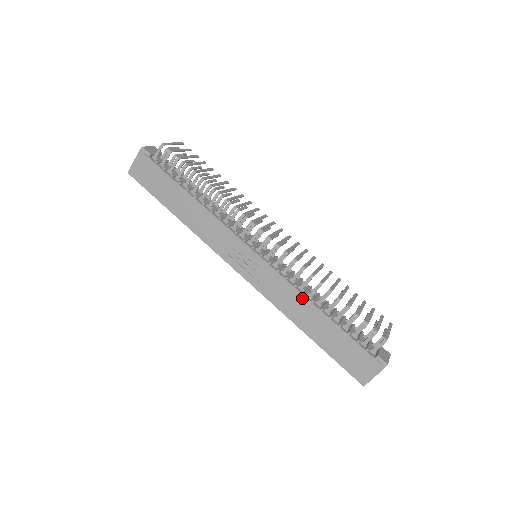
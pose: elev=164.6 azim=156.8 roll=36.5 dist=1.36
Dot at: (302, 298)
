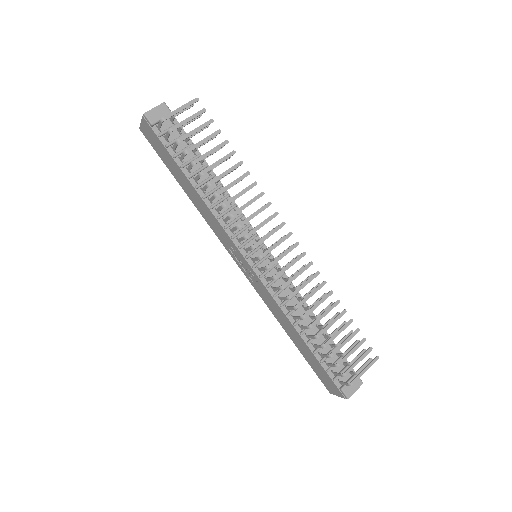
Dot at: (285, 317)
